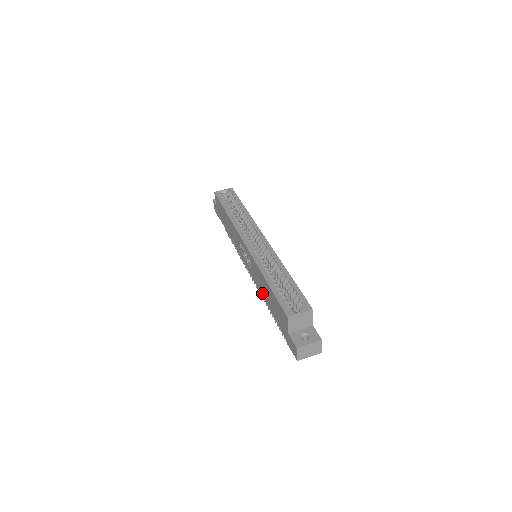
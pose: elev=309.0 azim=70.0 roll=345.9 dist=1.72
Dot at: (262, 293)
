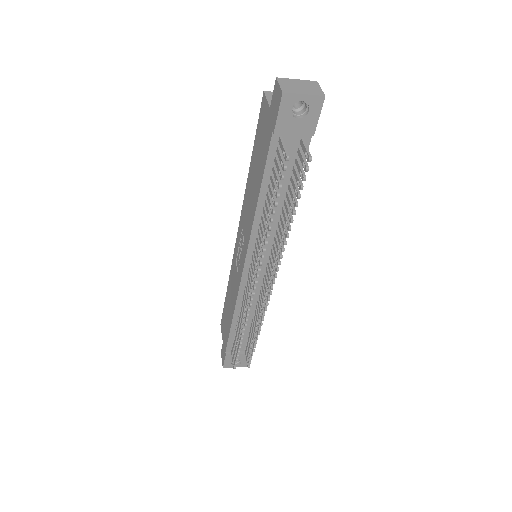
Dot at: (253, 211)
